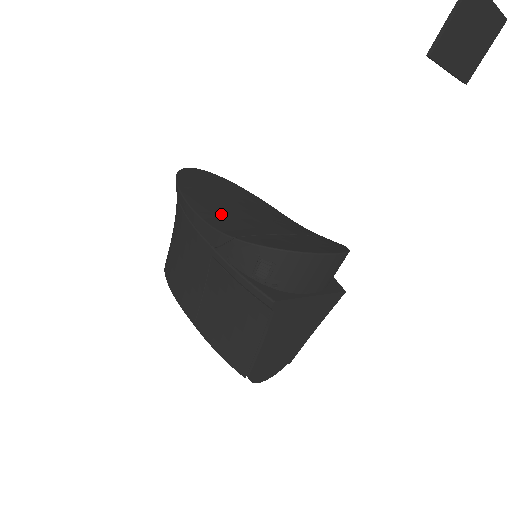
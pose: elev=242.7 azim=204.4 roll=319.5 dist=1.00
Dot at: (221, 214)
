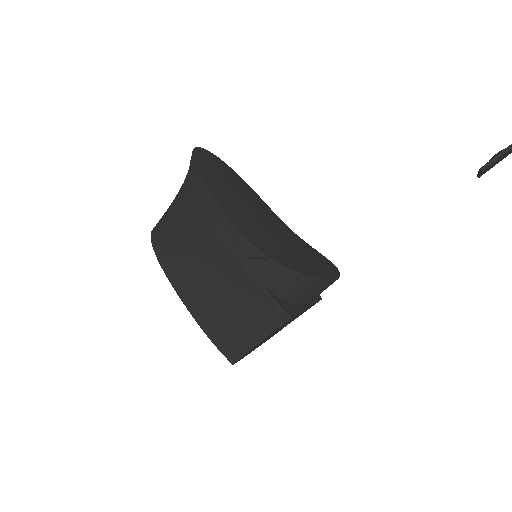
Dot at: (244, 220)
